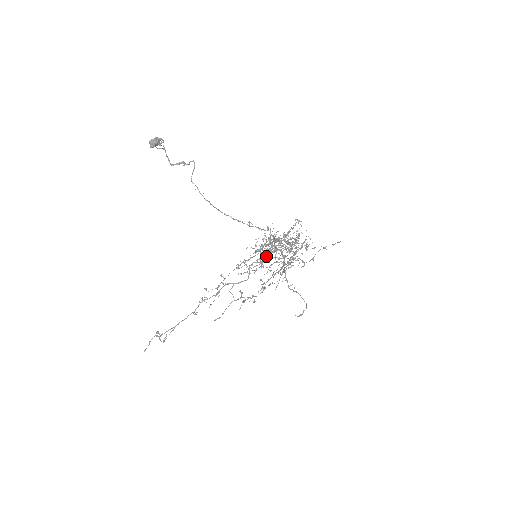
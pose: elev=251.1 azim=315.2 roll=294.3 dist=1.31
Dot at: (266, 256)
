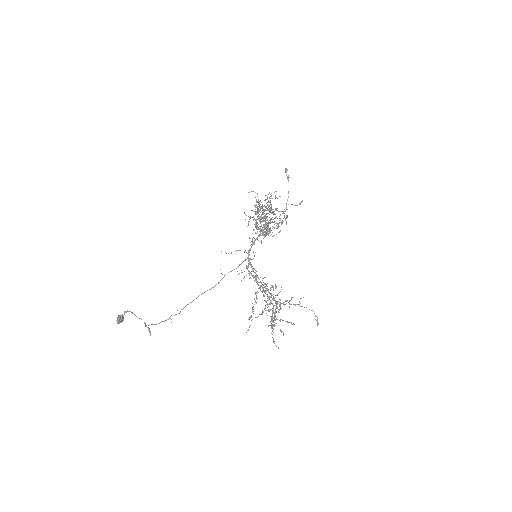
Dot at: occluded
